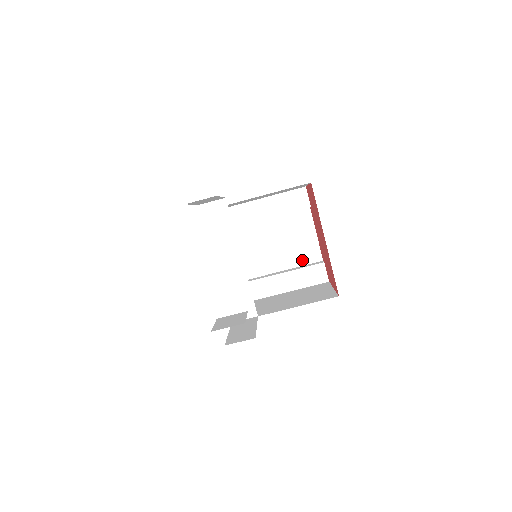
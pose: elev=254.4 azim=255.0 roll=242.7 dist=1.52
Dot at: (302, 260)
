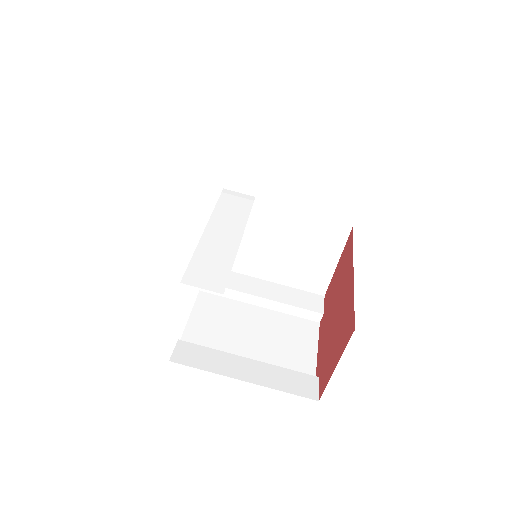
Dot at: occluded
